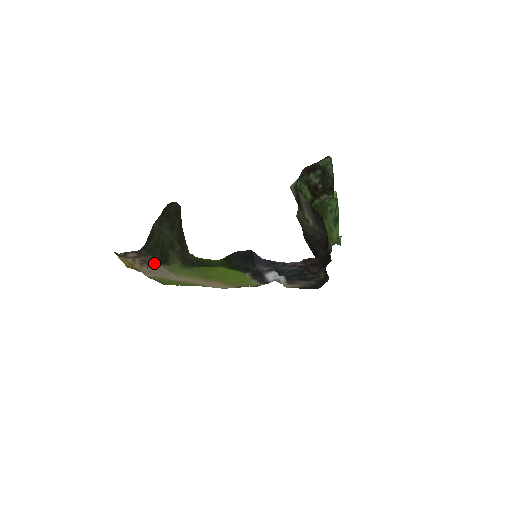
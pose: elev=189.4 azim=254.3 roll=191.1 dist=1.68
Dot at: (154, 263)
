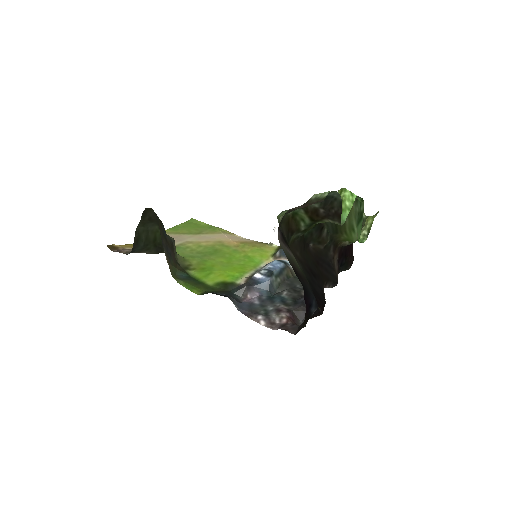
Dot at: (152, 253)
